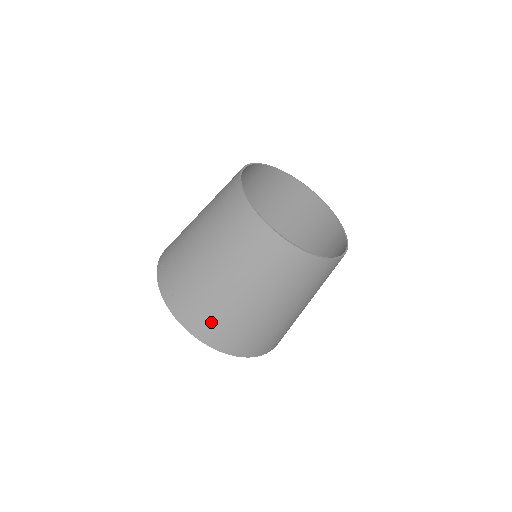
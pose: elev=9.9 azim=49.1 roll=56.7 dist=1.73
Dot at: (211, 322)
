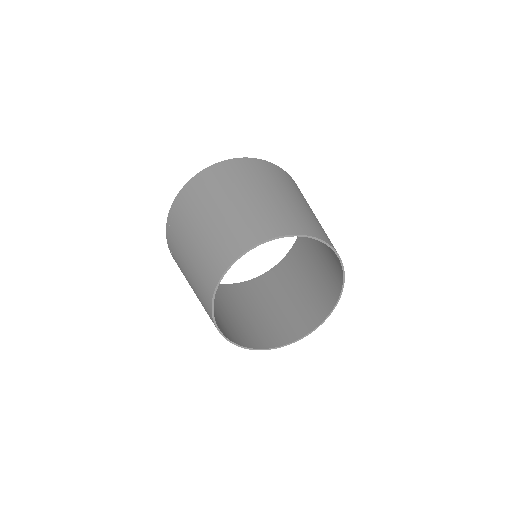
Dot at: occluded
